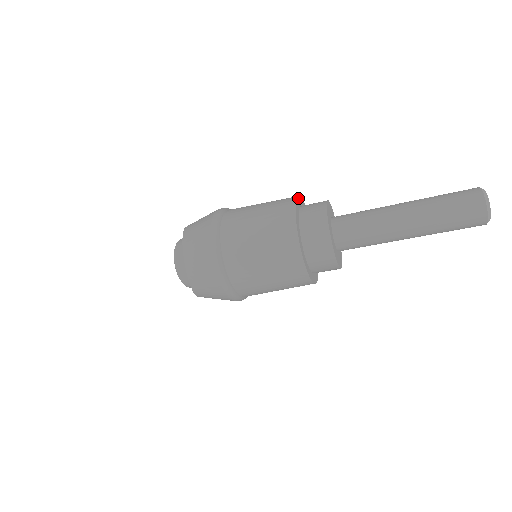
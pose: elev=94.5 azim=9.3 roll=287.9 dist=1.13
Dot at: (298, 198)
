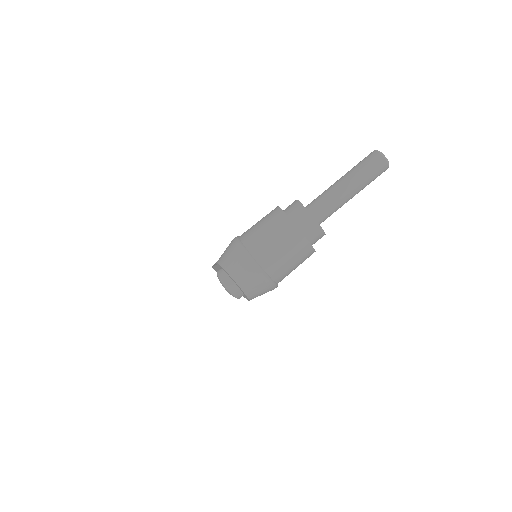
Dot at: (280, 208)
